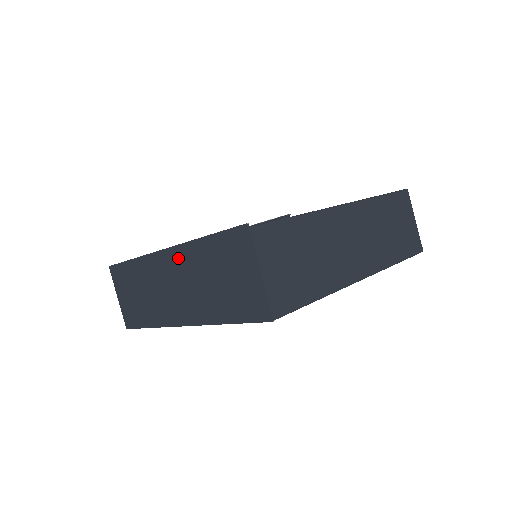
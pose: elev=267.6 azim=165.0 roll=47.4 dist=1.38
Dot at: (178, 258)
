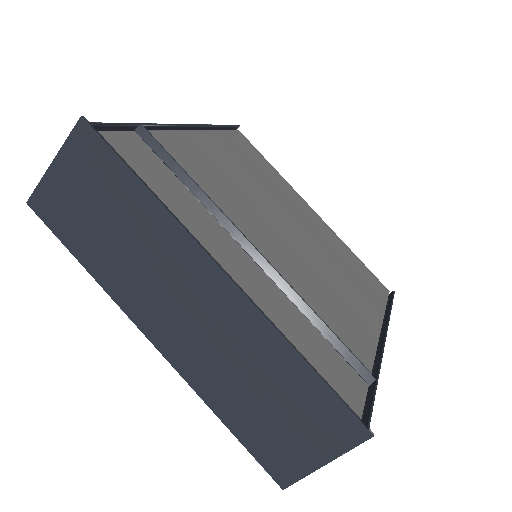
Dot at: (238, 313)
